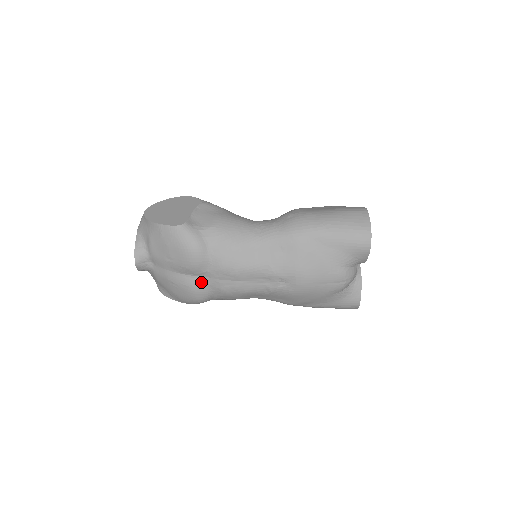
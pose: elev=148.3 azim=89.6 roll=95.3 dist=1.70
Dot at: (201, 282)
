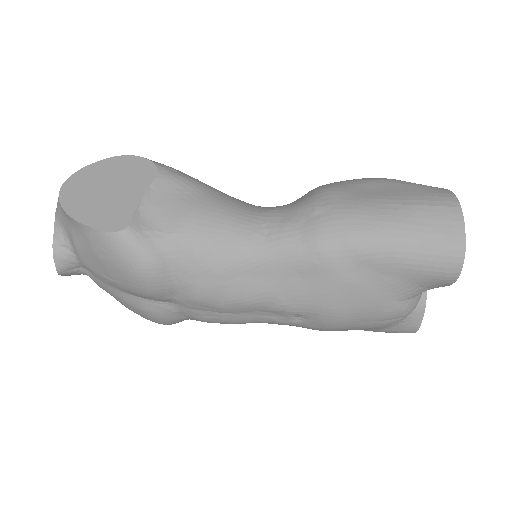
Dot at: (166, 309)
